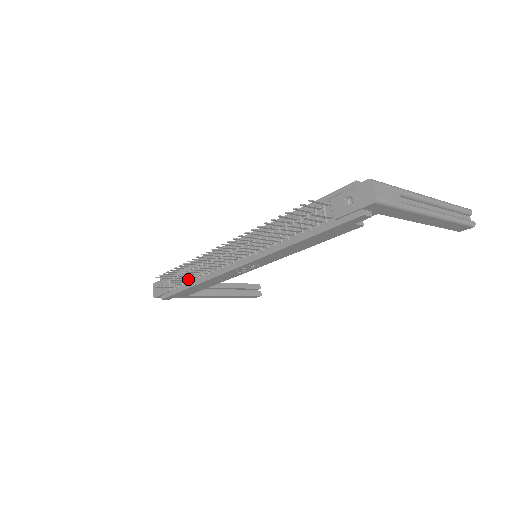
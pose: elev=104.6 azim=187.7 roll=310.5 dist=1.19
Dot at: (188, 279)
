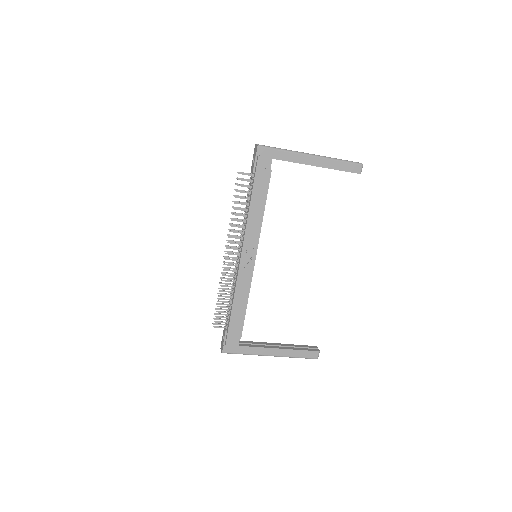
Dot at: (230, 308)
